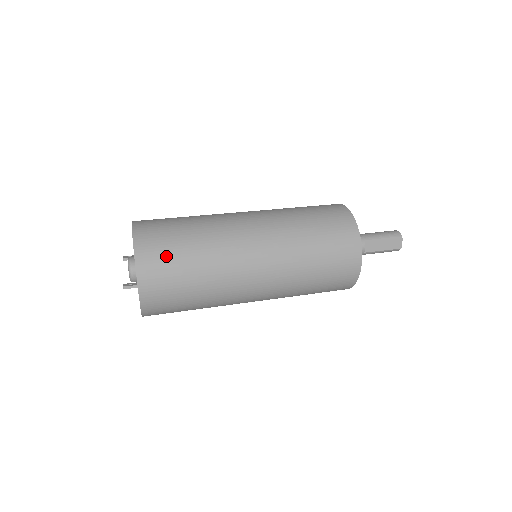
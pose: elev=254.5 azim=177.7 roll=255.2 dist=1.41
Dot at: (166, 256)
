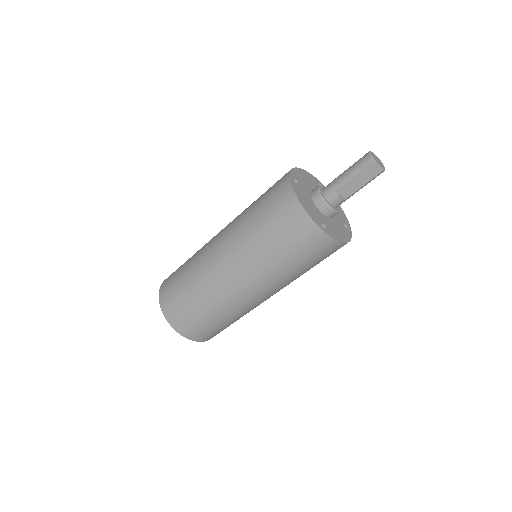
Dot at: (184, 313)
